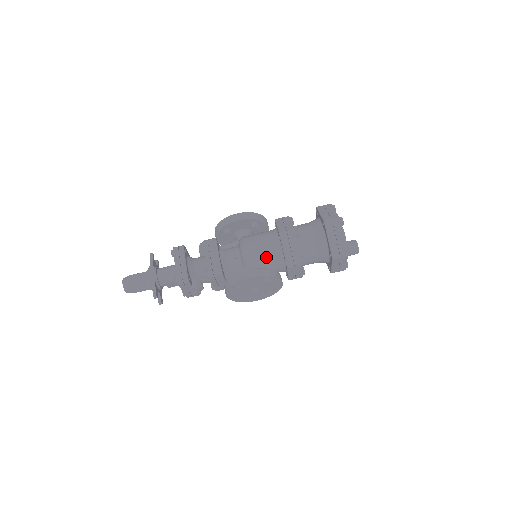
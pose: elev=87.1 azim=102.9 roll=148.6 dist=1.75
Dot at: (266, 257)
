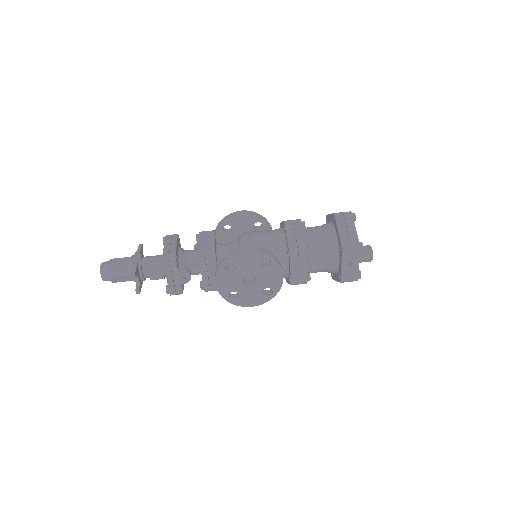
Dot at: (267, 246)
